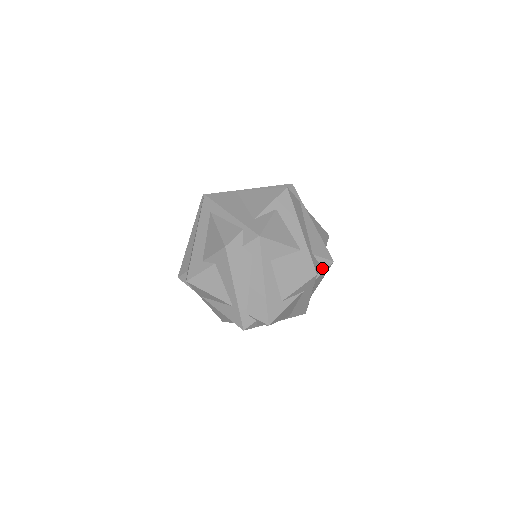
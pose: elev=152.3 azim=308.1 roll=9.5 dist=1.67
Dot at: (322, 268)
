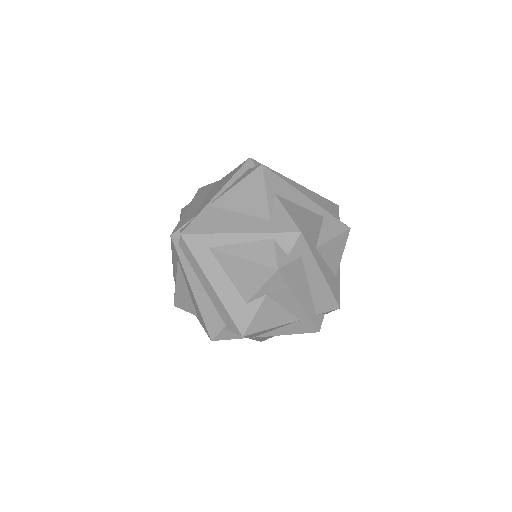
Dot at: occluded
